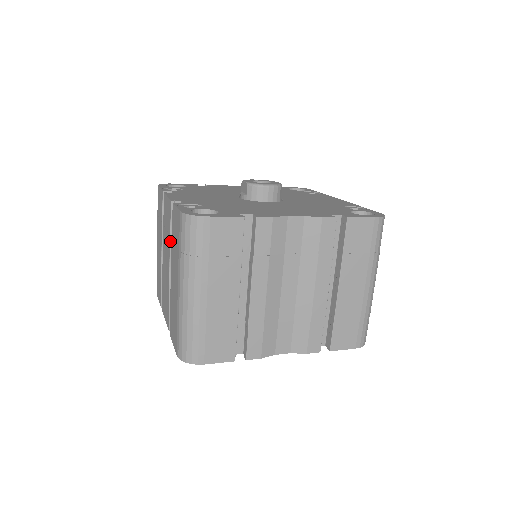
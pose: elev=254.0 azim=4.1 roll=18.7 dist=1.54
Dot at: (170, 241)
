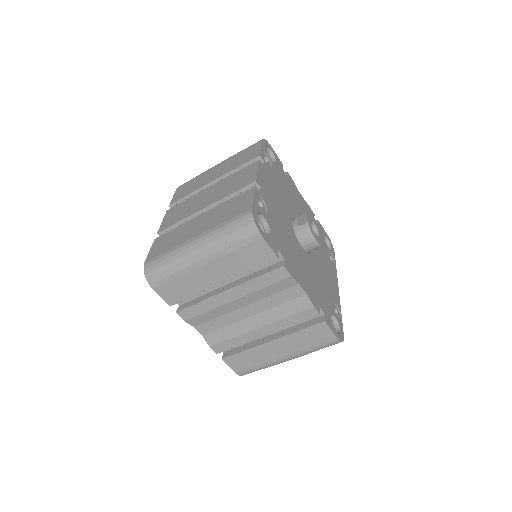
Dot at: (225, 198)
